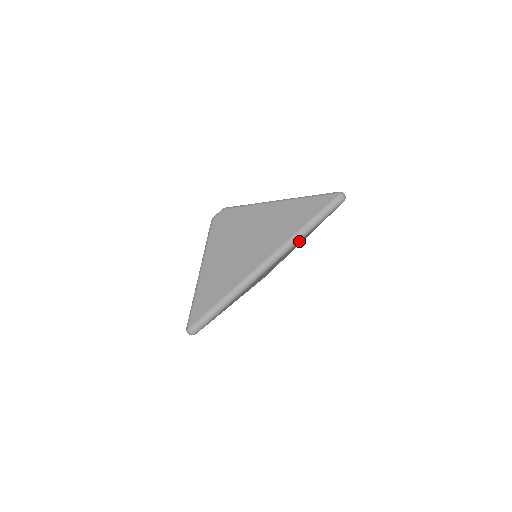
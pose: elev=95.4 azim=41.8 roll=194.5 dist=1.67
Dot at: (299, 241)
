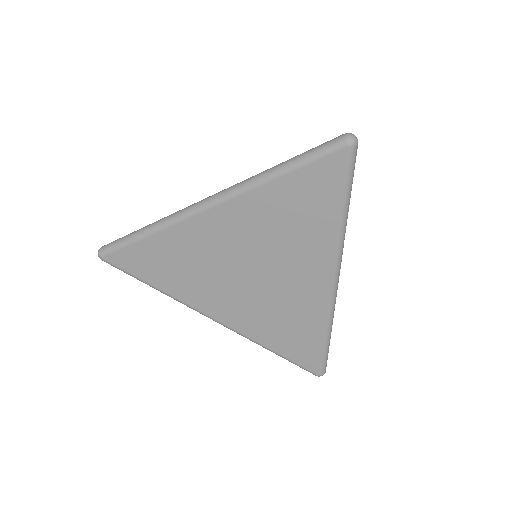
Dot at: (259, 188)
